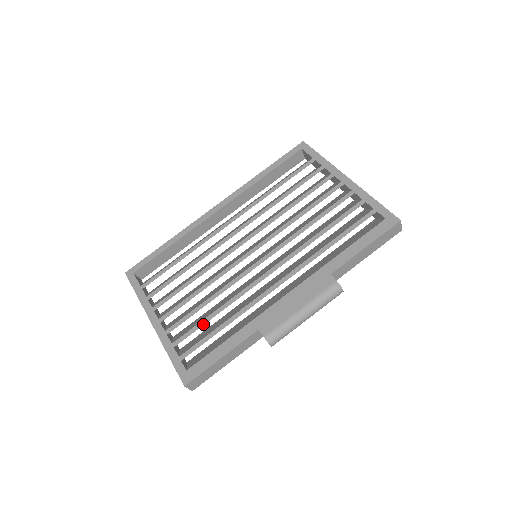
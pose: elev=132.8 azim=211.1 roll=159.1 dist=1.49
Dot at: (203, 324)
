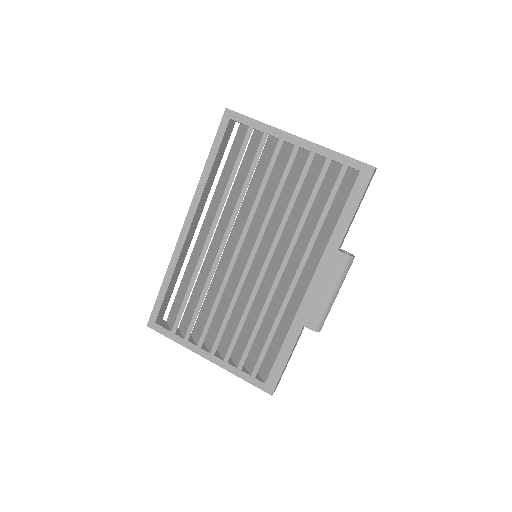
Dot at: (252, 341)
